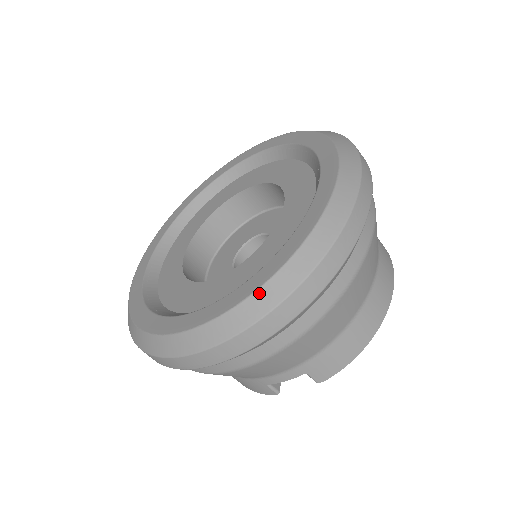
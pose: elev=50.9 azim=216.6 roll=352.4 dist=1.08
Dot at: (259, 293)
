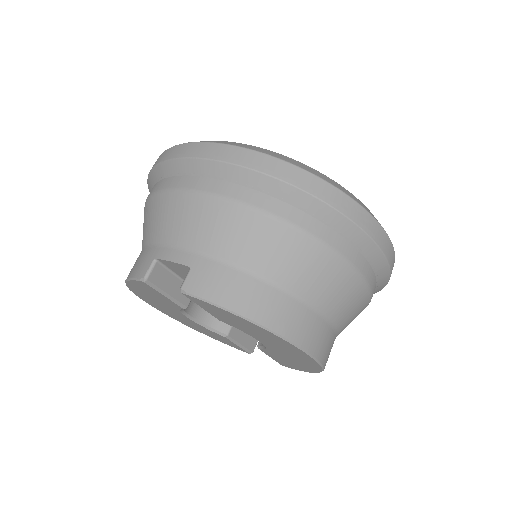
Dot at: (273, 152)
